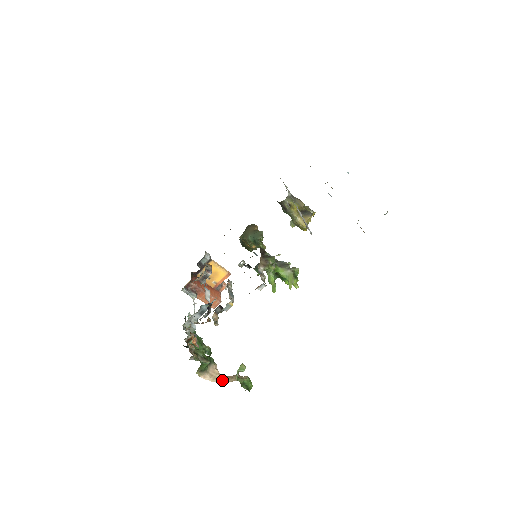
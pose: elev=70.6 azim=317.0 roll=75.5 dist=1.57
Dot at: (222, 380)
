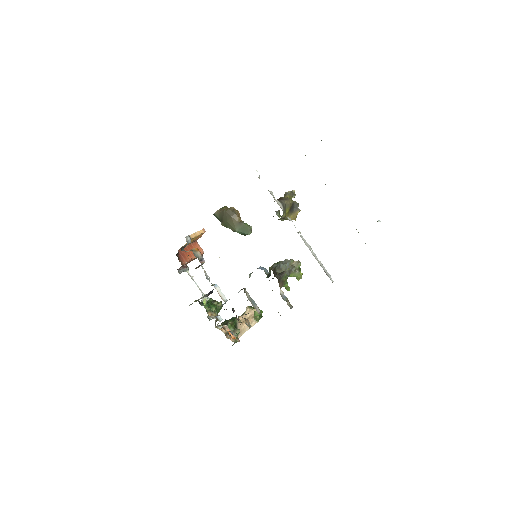
Dot at: (247, 328)
